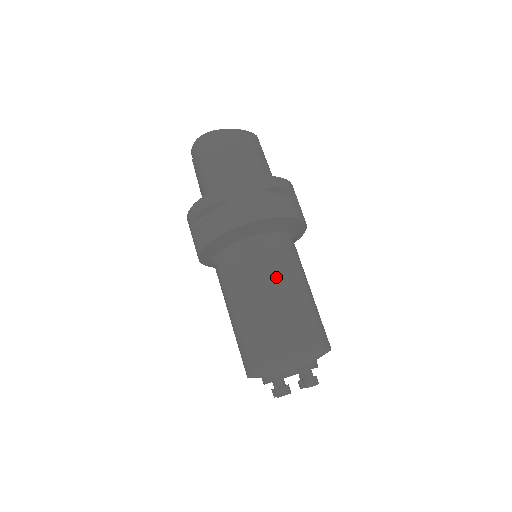
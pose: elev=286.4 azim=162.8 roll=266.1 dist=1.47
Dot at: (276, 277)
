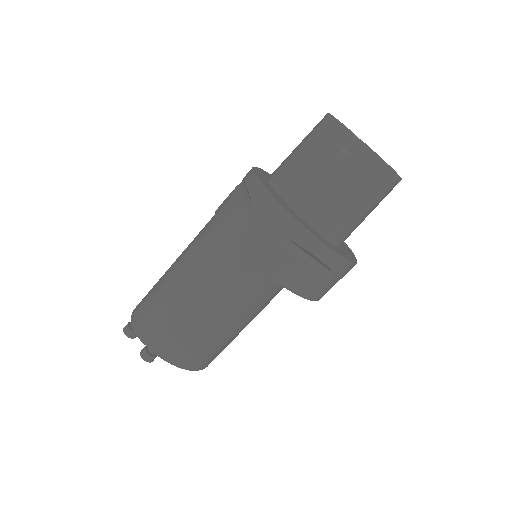
Dot at: occluded
